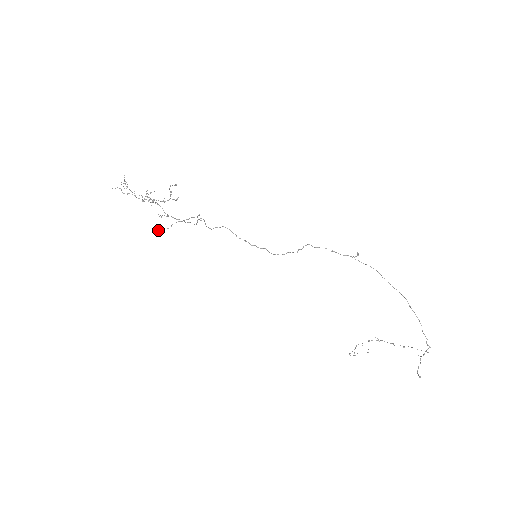
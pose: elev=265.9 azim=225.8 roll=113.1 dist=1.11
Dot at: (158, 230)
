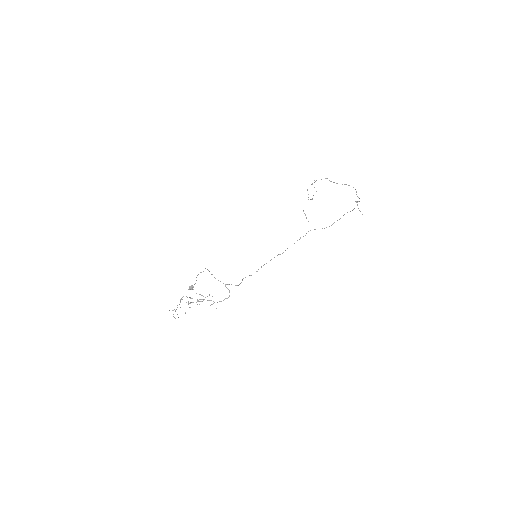
Dot at: occluded
